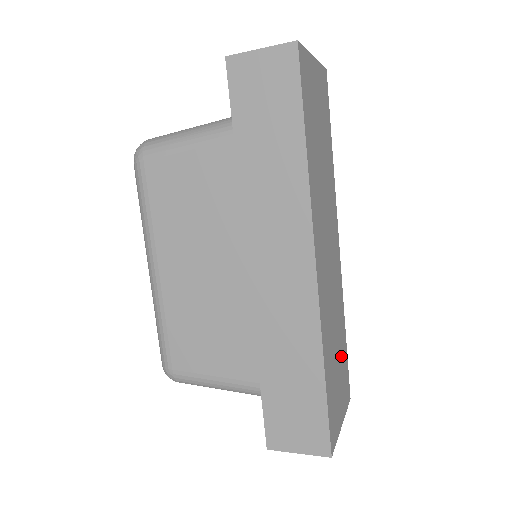
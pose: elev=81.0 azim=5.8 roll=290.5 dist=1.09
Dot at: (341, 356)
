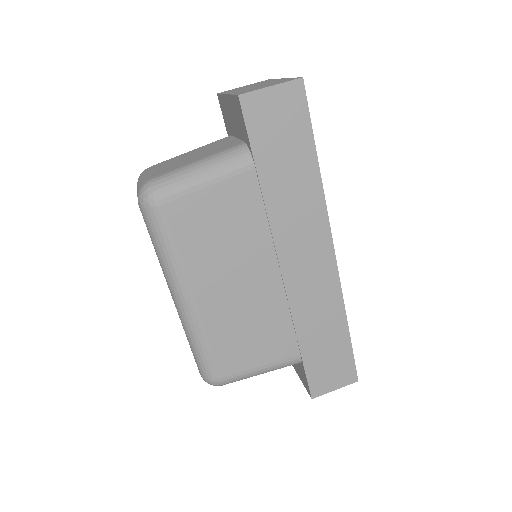
Dot at: occluded
